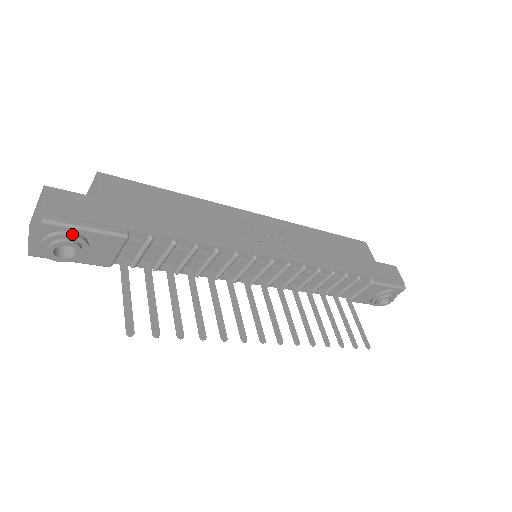
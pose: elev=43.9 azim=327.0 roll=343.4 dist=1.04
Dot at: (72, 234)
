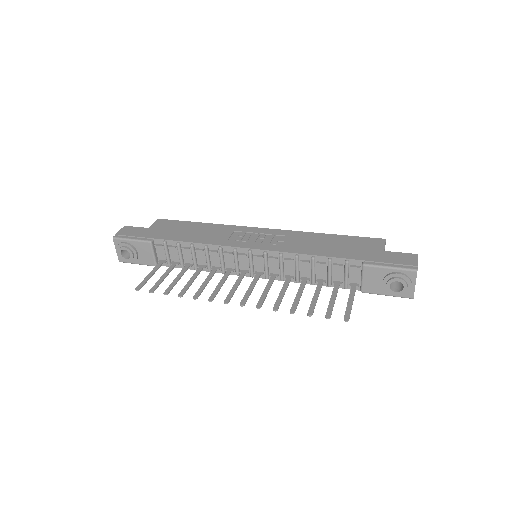
Dot at: (125, 243)
